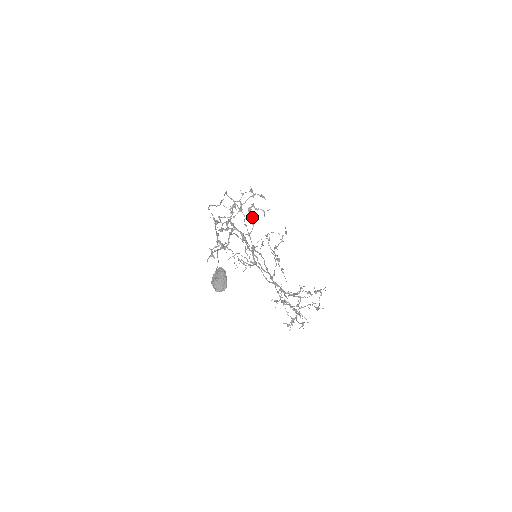
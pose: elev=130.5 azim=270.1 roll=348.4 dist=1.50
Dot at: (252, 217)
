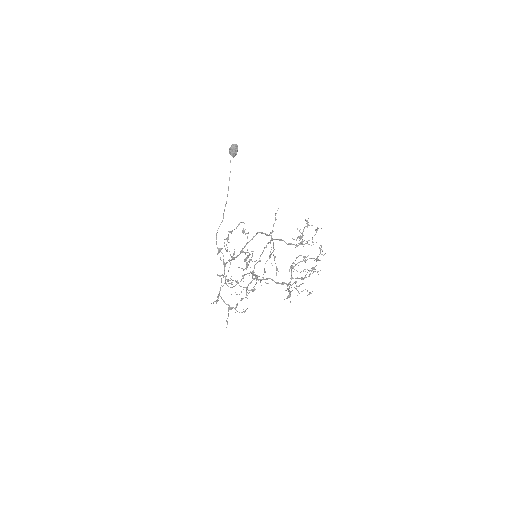
Dot at: (248, 256)
